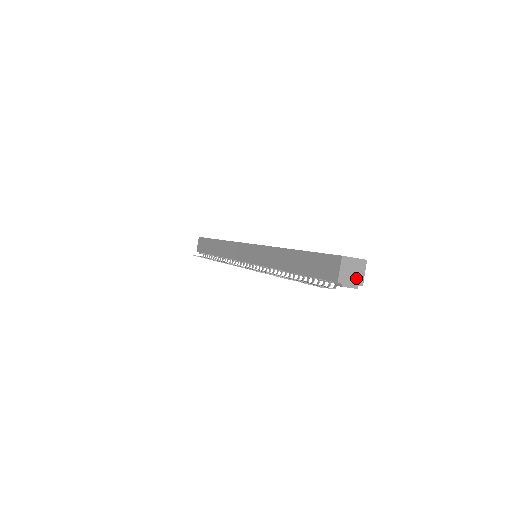
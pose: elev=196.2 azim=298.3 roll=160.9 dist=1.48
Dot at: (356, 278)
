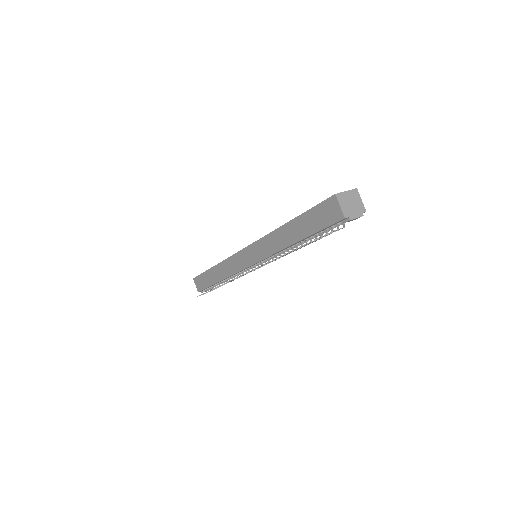
Dot at: (357, 207)
